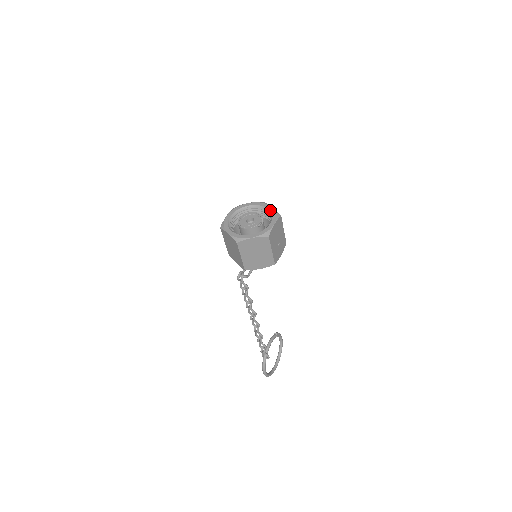
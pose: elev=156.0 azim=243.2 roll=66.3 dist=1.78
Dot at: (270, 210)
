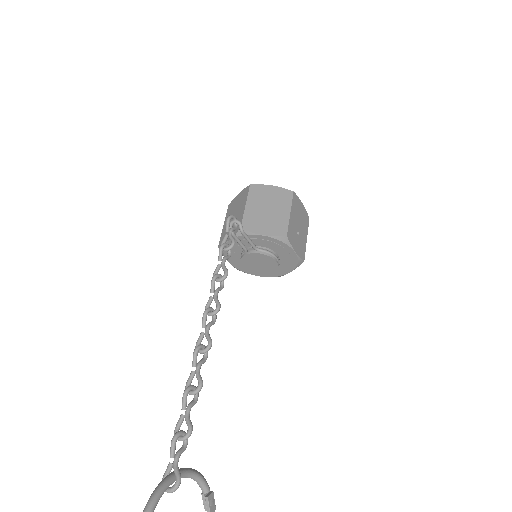
Dot at: occluded
